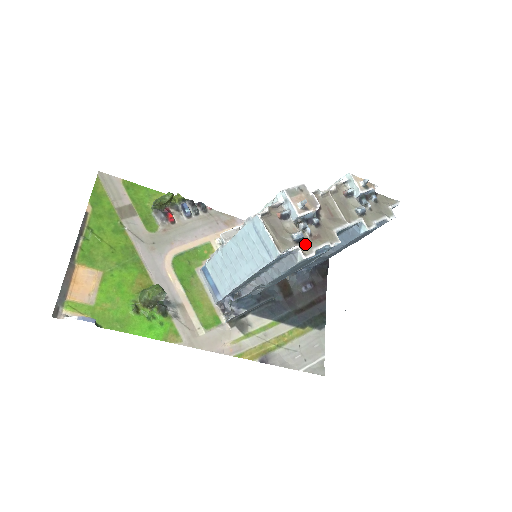
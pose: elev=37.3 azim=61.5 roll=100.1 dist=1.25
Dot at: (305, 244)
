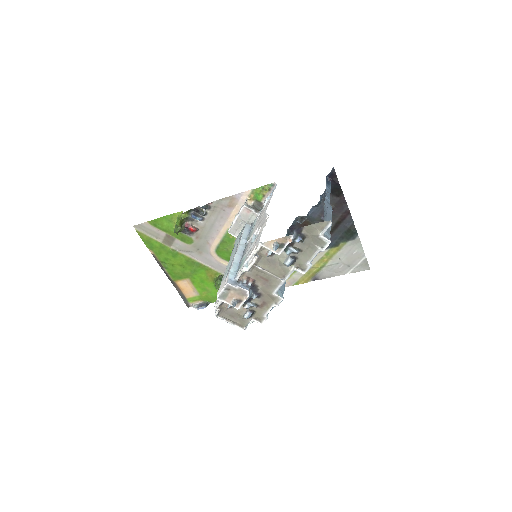
Dot at: (257, 314)
